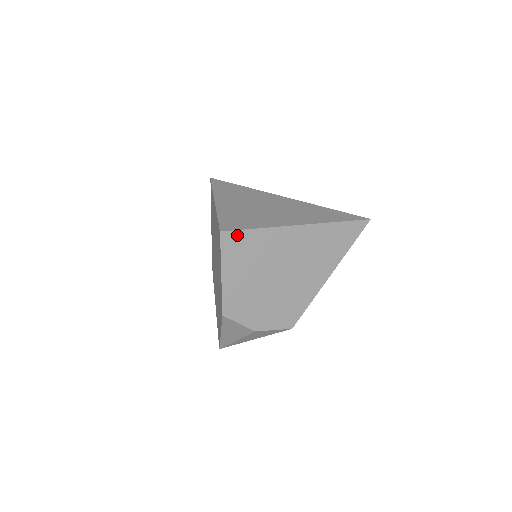
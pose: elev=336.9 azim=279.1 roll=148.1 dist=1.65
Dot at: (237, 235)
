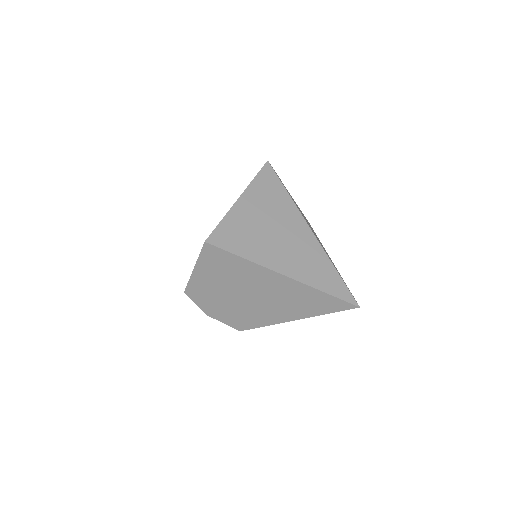
Dot at: (219, 251)
